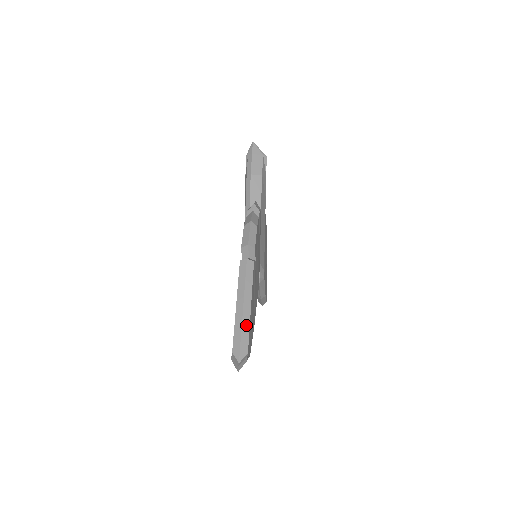
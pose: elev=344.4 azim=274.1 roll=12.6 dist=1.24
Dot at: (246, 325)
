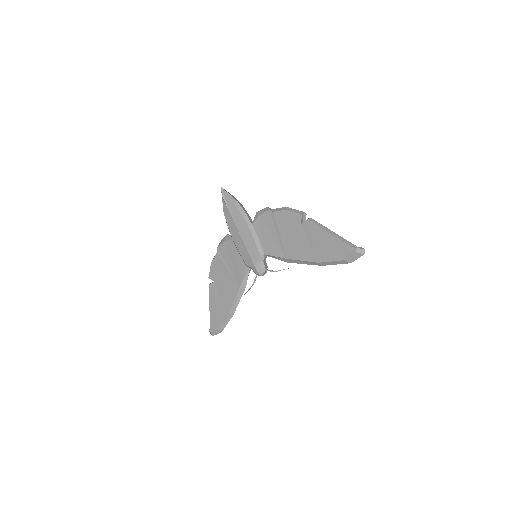
Dot at: occluded
